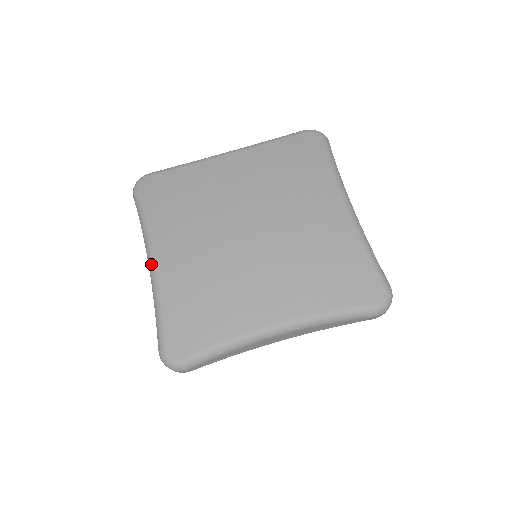
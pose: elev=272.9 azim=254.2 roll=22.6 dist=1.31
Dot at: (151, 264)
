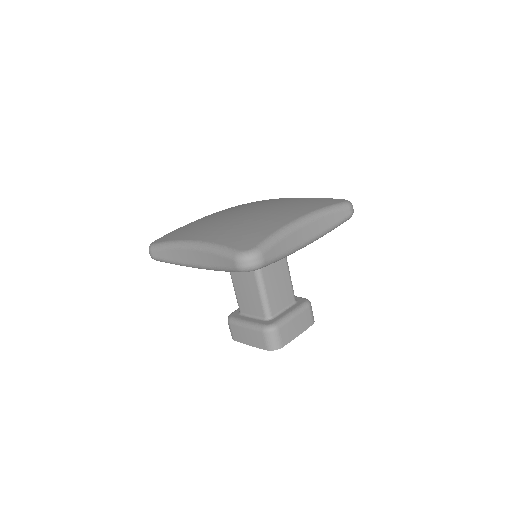
Dot at: (194, 243)
